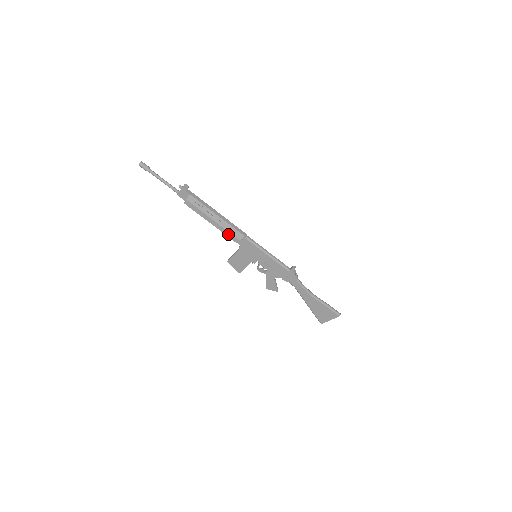
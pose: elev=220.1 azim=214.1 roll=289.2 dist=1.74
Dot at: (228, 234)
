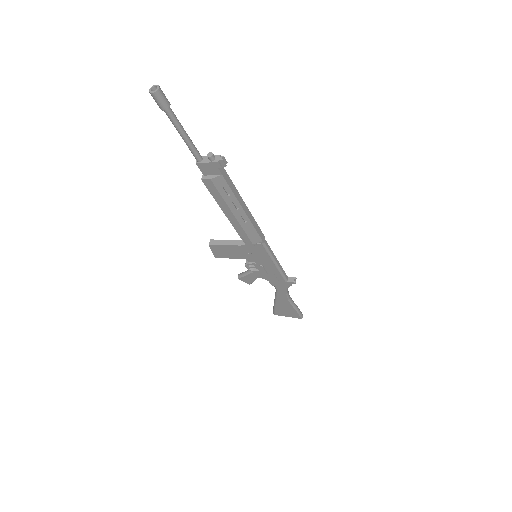
Dot at: (242, 233)
